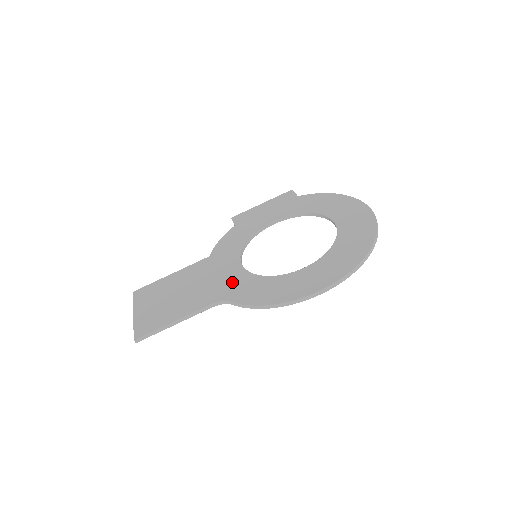
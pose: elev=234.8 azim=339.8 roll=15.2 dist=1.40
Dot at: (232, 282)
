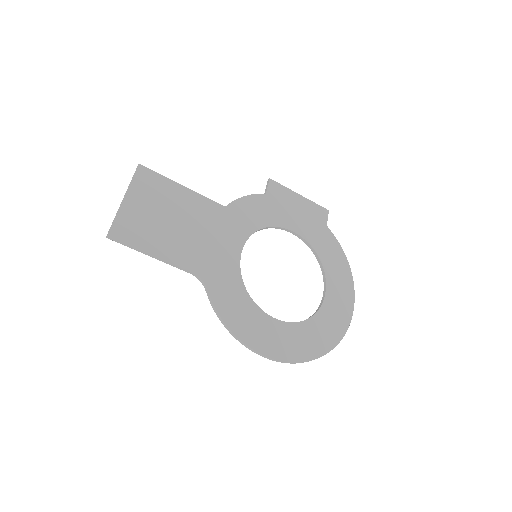
Dot at: (222, 266)
